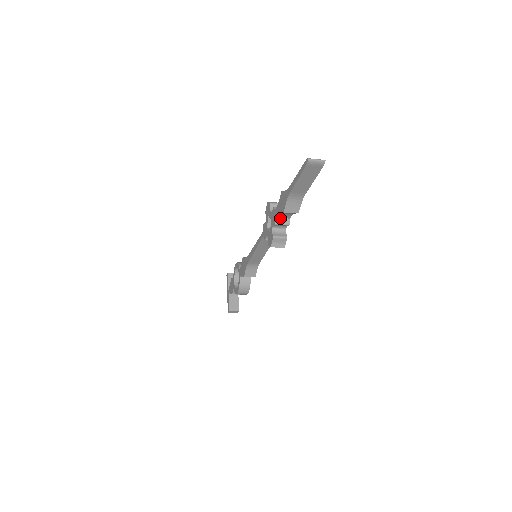
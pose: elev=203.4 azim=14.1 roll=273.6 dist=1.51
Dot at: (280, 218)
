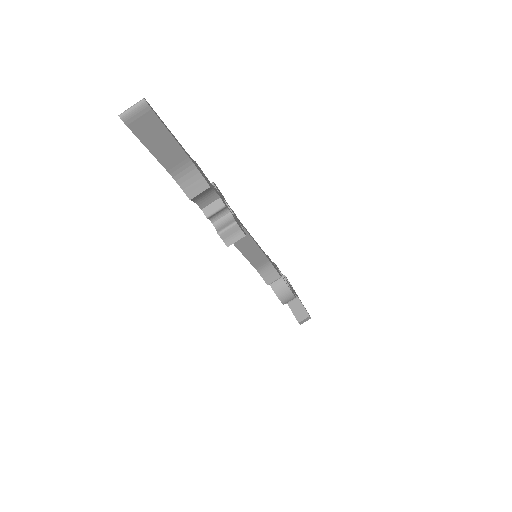
Dot at: (207, 206)
